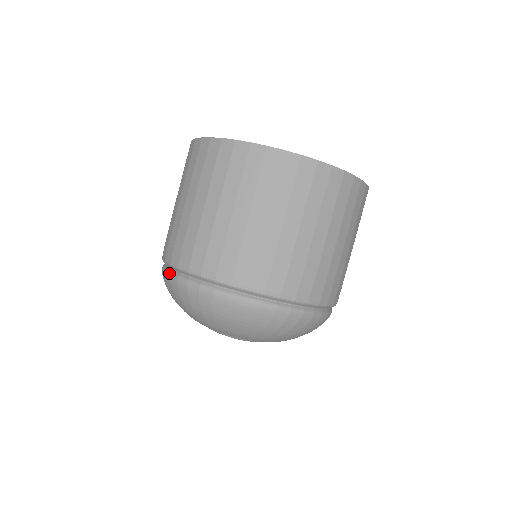
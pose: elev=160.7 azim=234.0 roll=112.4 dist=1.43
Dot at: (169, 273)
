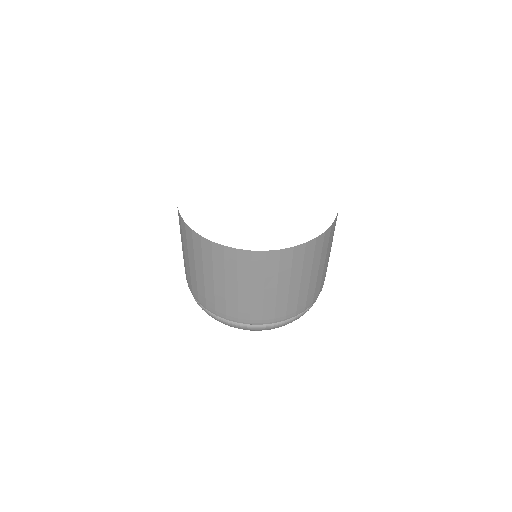
Dot at: (236, 325)
